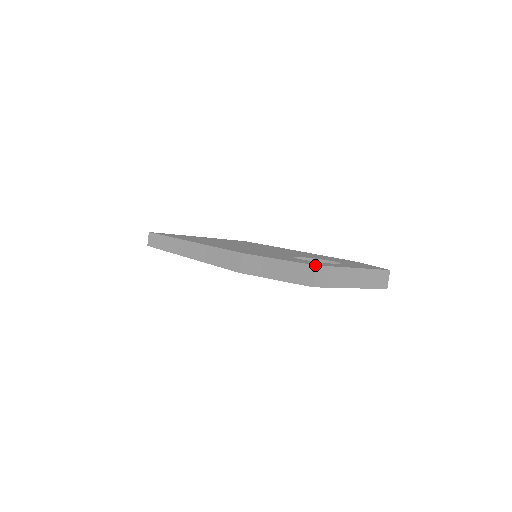
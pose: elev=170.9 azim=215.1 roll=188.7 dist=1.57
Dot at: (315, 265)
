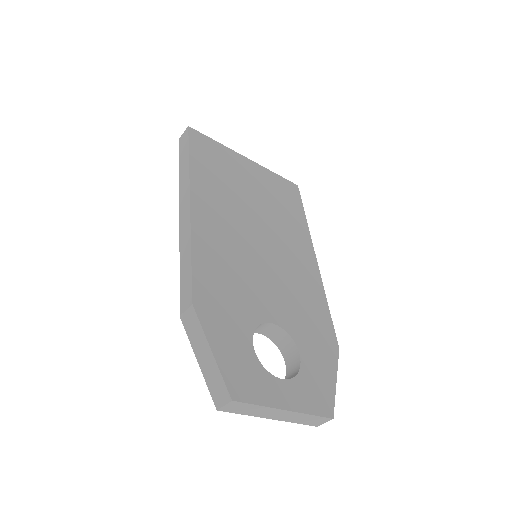
Dot at: (231, 399)
